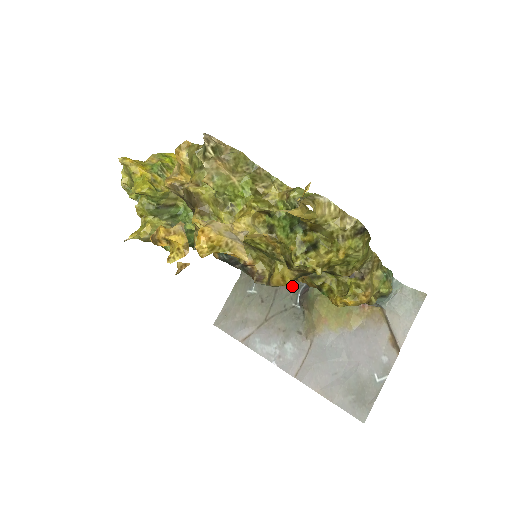
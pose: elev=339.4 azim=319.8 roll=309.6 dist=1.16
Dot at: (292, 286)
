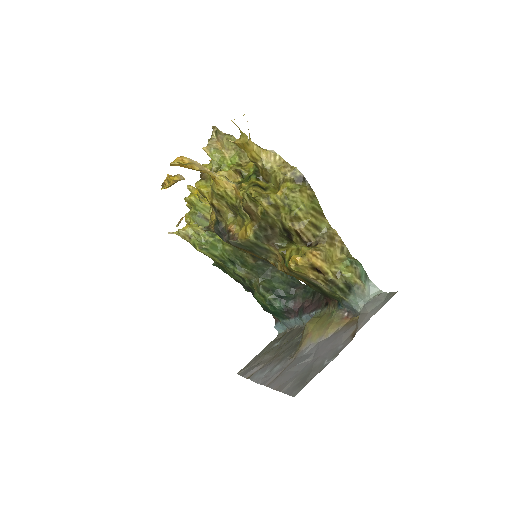
Dot at: occluded
